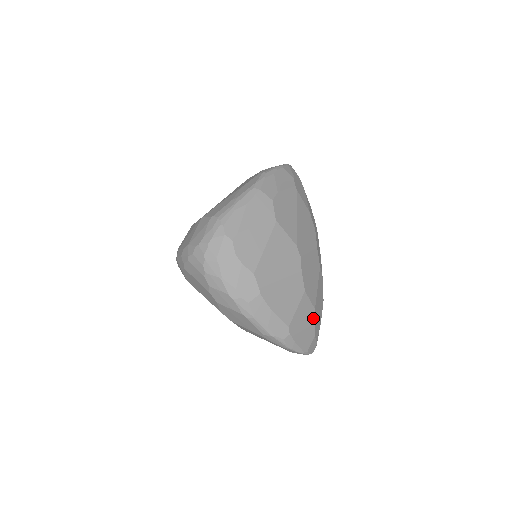
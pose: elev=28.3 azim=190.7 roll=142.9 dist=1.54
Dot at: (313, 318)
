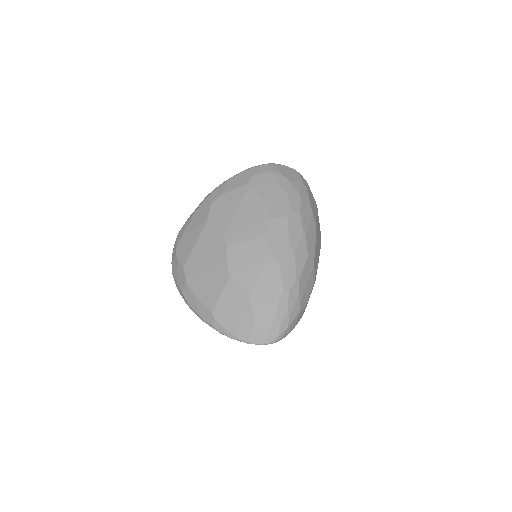
Dot at: (248, 305)
